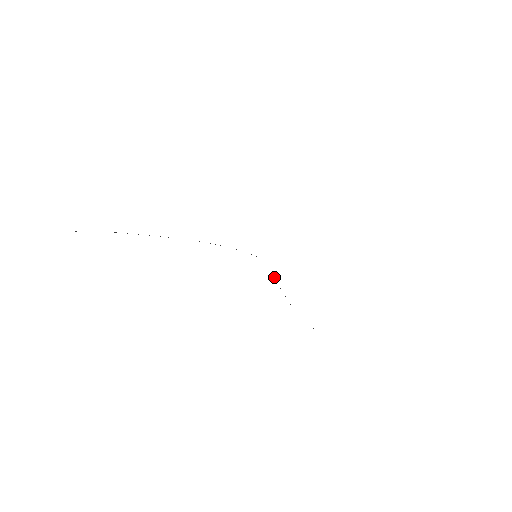
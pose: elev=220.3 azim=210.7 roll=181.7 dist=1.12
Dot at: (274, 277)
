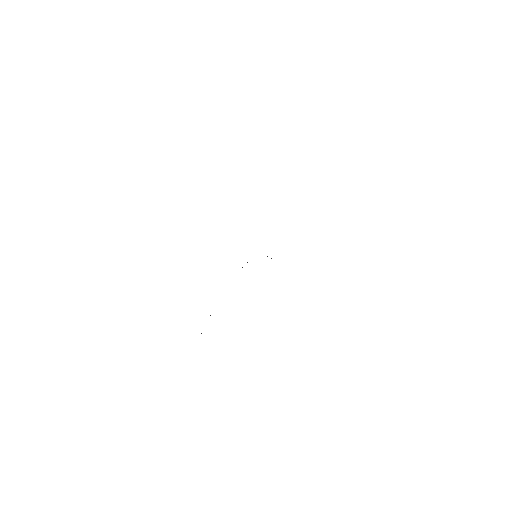
Dot at: occluded
